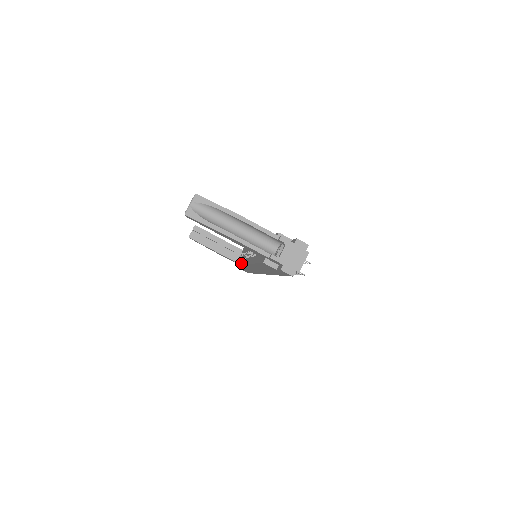
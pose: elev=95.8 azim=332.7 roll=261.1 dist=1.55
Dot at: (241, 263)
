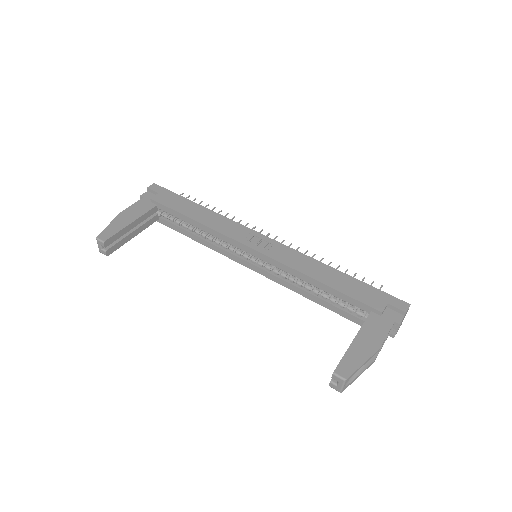
Dot at: (215, 250)
